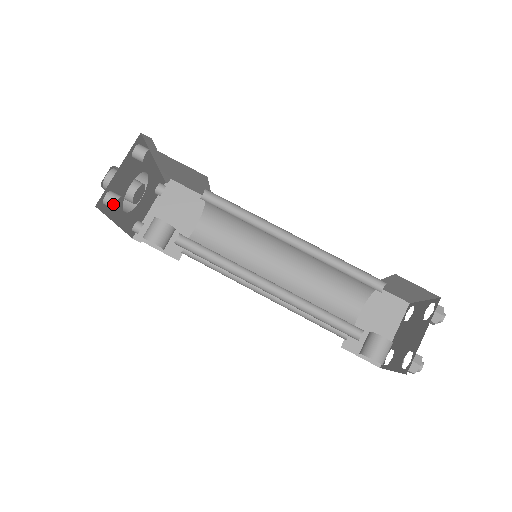
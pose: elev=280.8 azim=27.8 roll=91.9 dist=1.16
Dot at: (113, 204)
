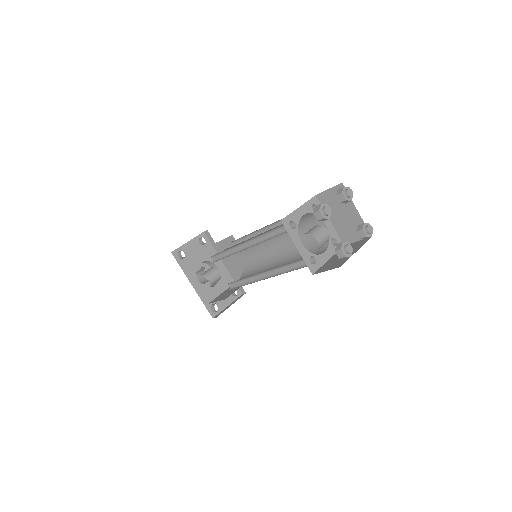
Dot at: (180, 252)
